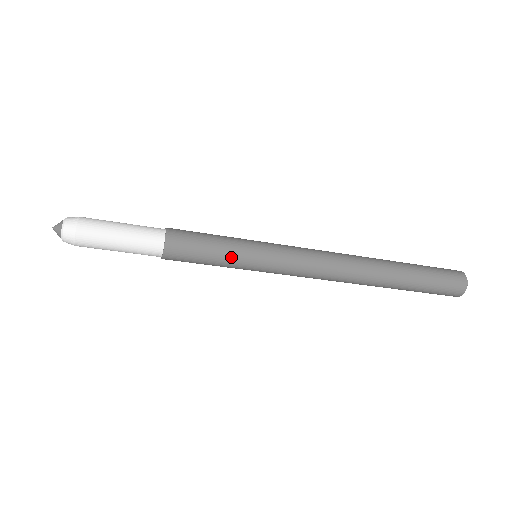
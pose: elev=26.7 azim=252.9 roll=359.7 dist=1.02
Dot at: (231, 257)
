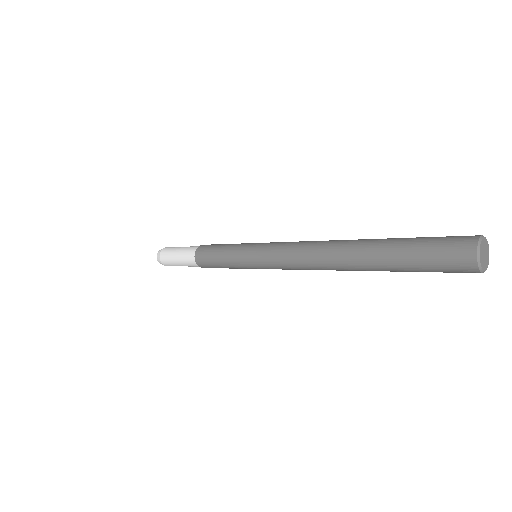
Dot at: (236, 268)
